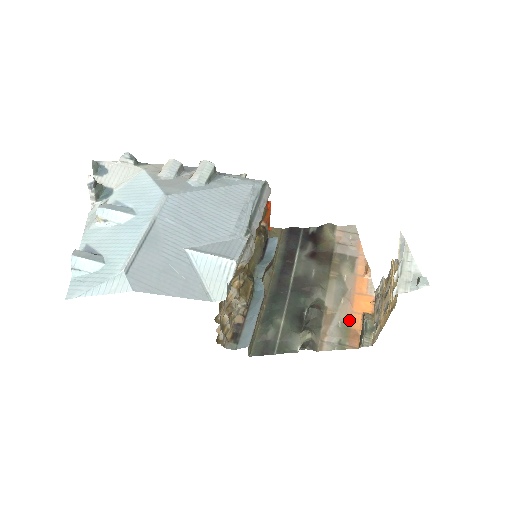
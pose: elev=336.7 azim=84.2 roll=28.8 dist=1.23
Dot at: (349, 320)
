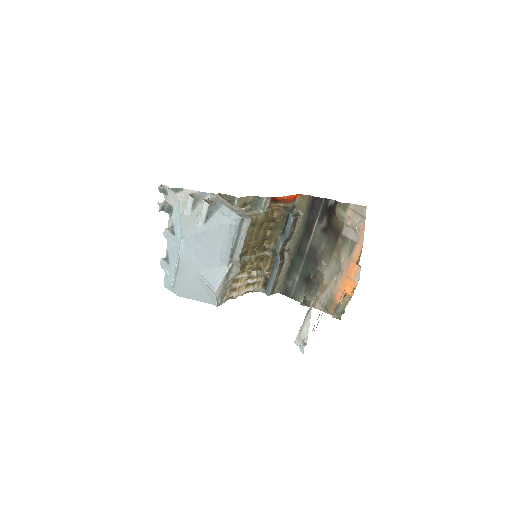
Dot at: (335, 295)
